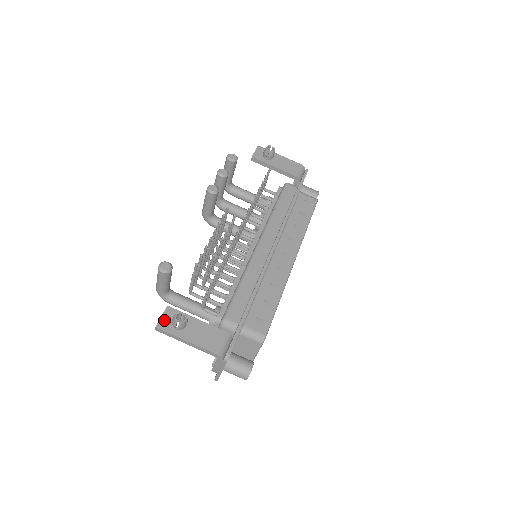
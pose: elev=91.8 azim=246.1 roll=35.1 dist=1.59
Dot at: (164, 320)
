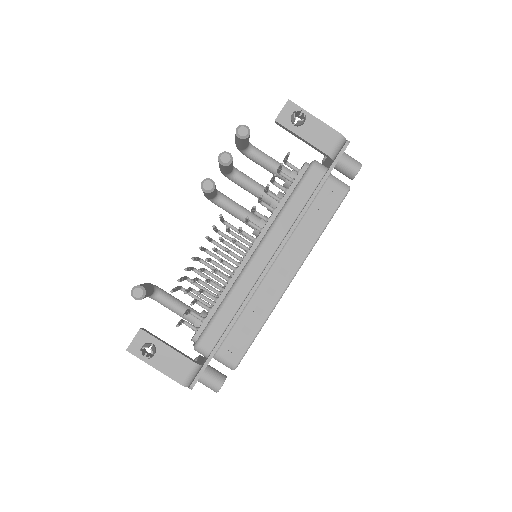
Dot at: (135, 344)
